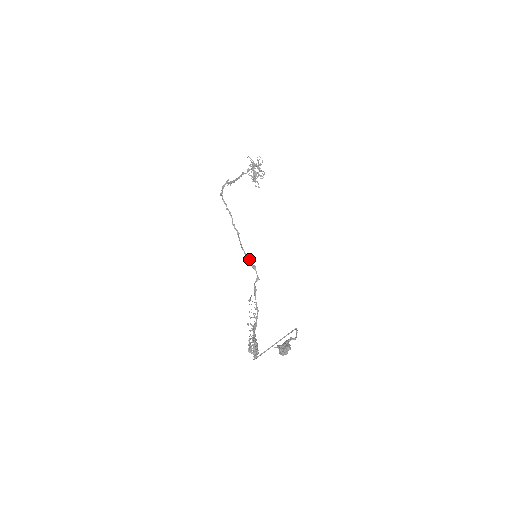
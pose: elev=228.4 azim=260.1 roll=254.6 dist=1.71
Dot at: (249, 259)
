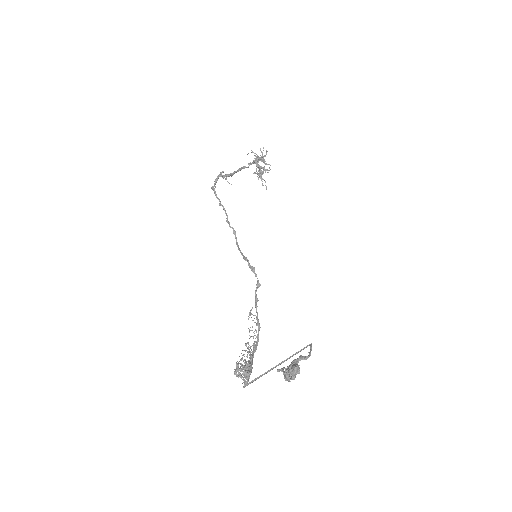
Dot at: (246, 260)
